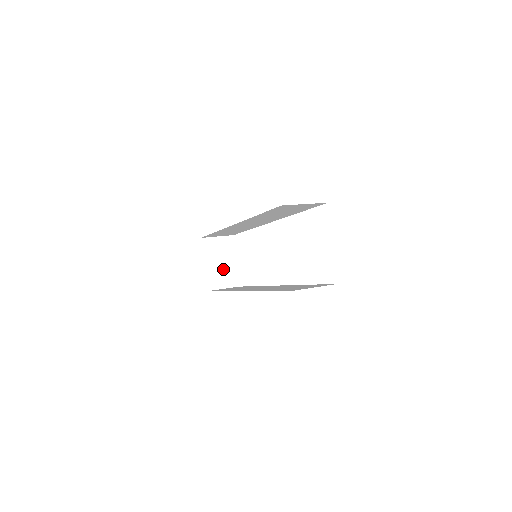
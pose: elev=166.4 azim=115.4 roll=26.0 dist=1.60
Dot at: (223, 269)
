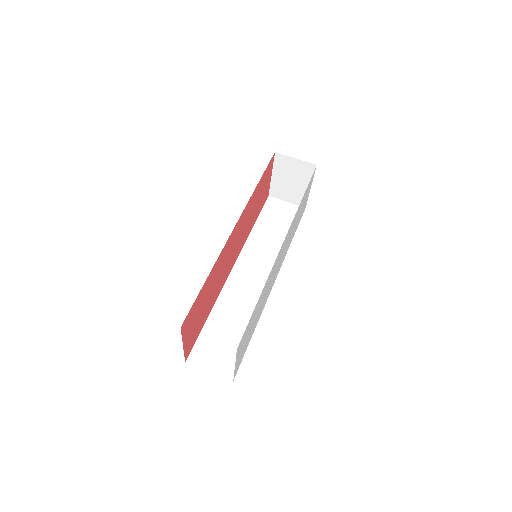
Dot at: (292, 187)
